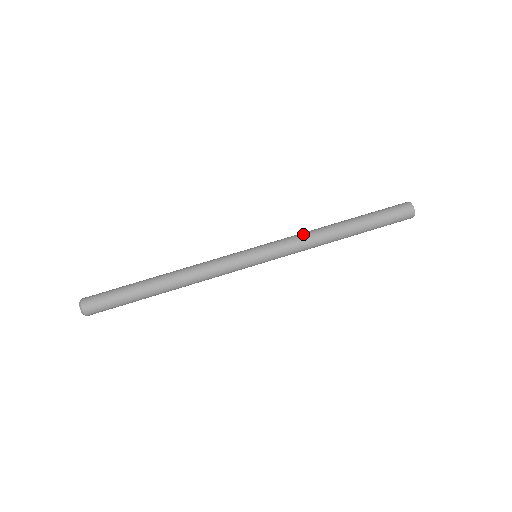
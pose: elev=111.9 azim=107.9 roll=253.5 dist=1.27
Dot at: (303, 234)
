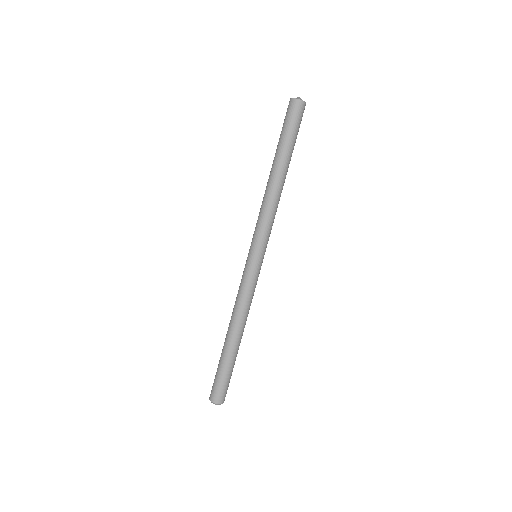
Dot at: (265, 210)
